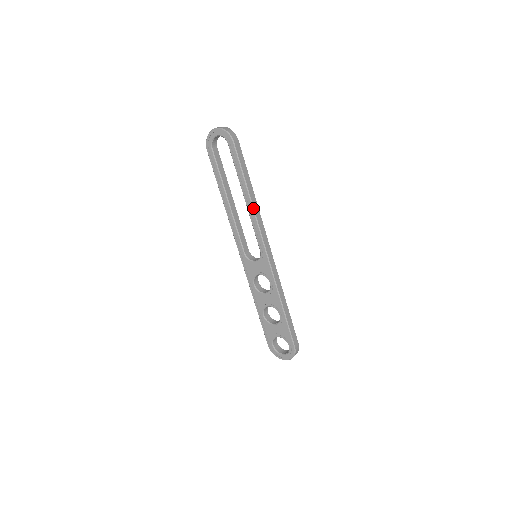
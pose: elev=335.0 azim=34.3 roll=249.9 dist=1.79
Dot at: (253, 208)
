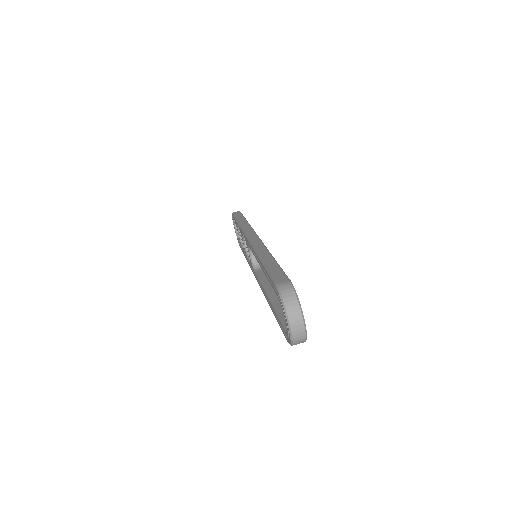
Dot at: occluded
